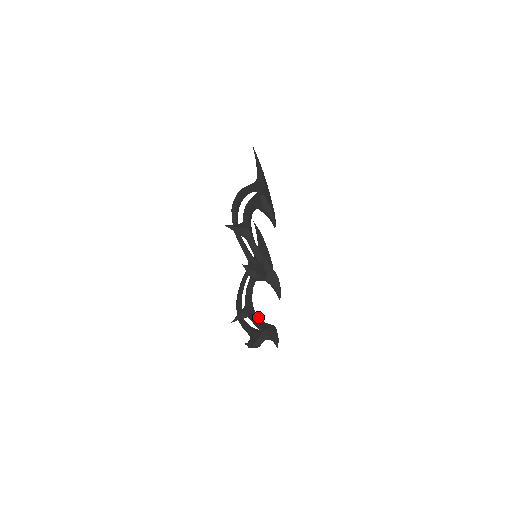
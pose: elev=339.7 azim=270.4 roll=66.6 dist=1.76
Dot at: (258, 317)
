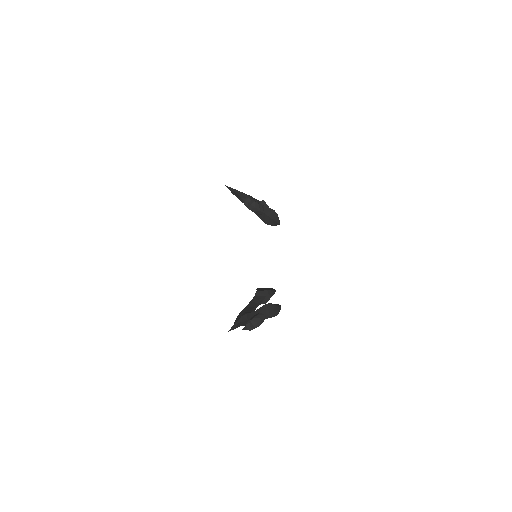
Dot at: occluded
